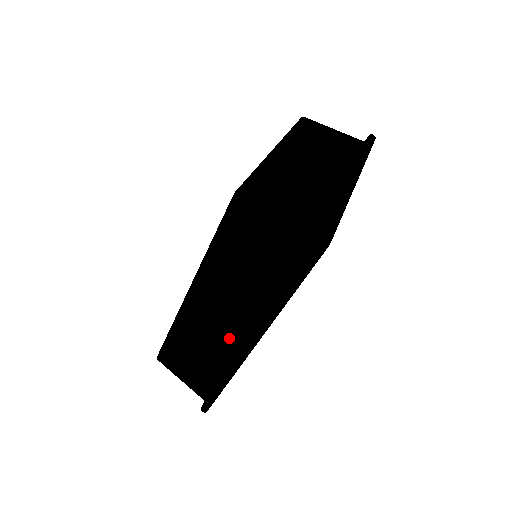
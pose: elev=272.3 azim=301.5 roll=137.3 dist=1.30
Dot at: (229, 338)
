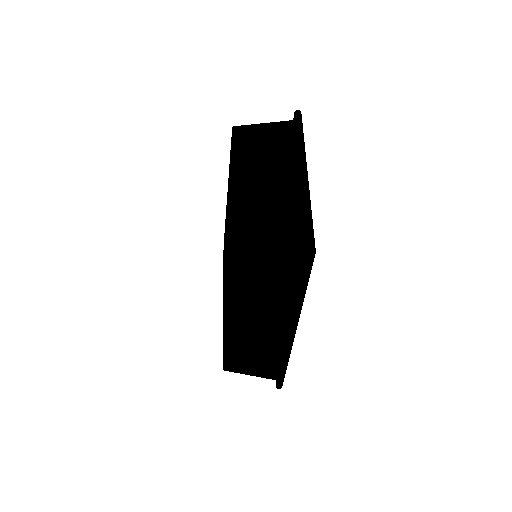
Dot at: (272, 336)
